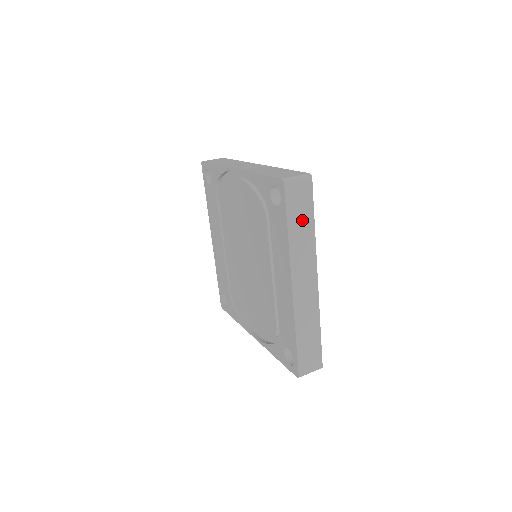
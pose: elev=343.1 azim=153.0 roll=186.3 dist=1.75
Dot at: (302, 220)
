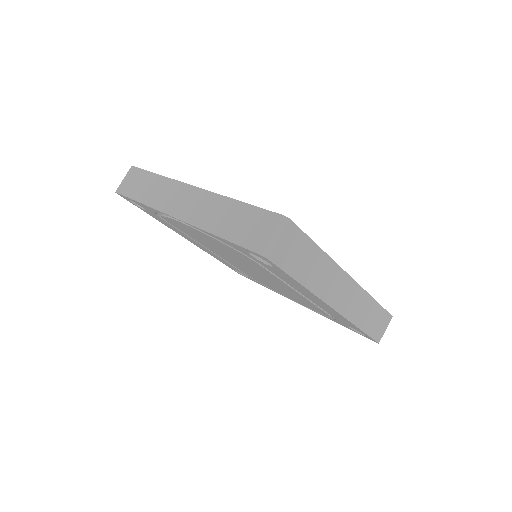
Dot at: (307, 260)
